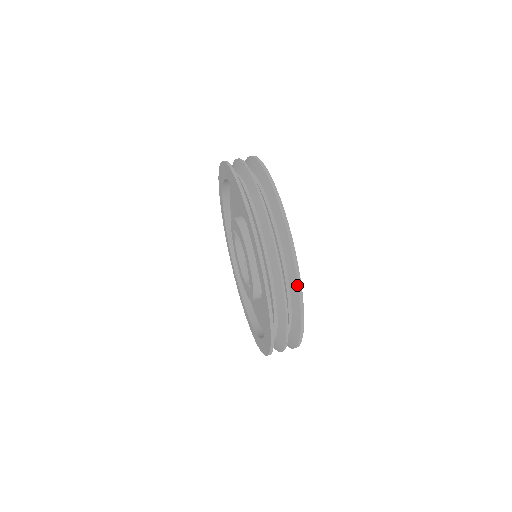
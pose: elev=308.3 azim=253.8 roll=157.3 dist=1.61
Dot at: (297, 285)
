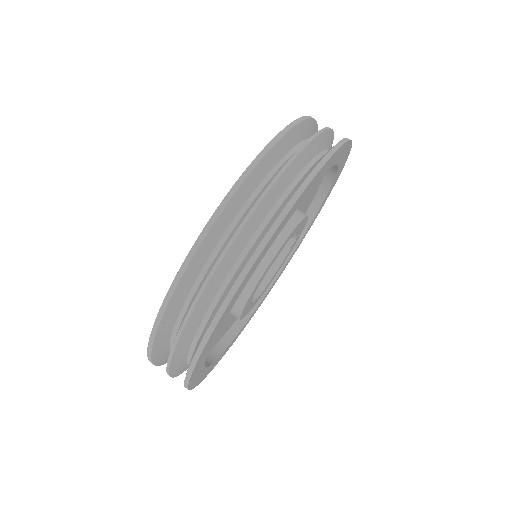
Dot at: (266, 232)
